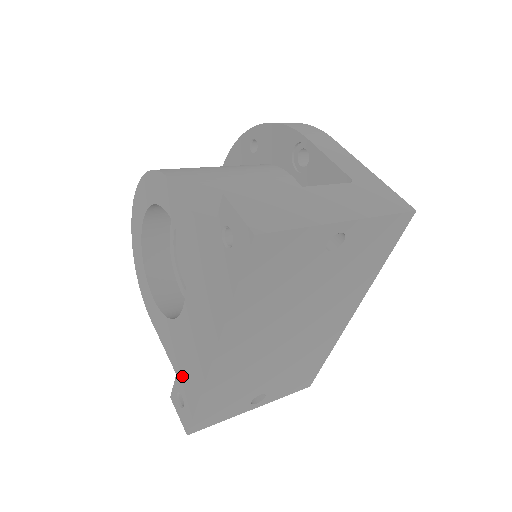
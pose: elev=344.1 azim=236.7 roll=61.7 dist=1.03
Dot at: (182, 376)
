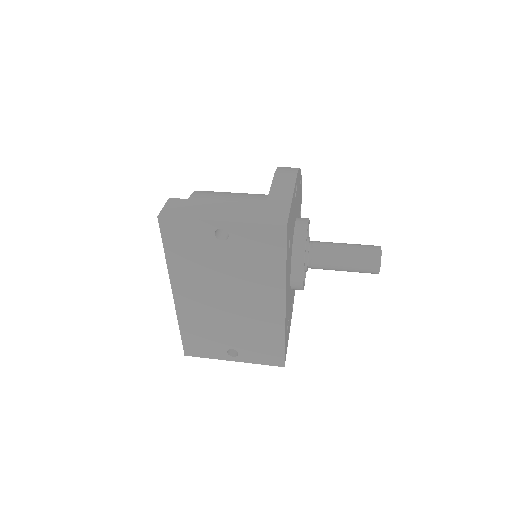
Dot at: occluded
